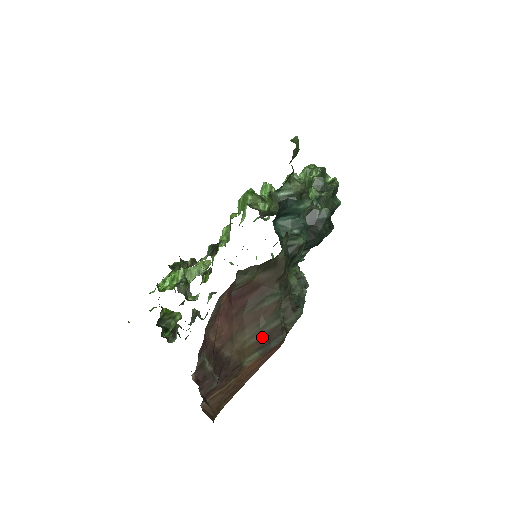
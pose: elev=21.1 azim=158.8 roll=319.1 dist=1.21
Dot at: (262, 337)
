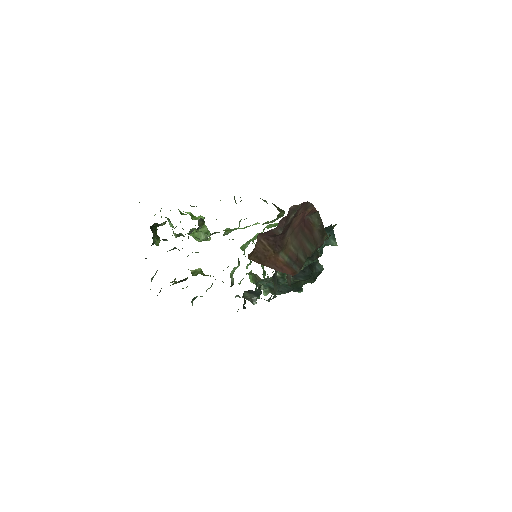
Dot at: (296, 254)
